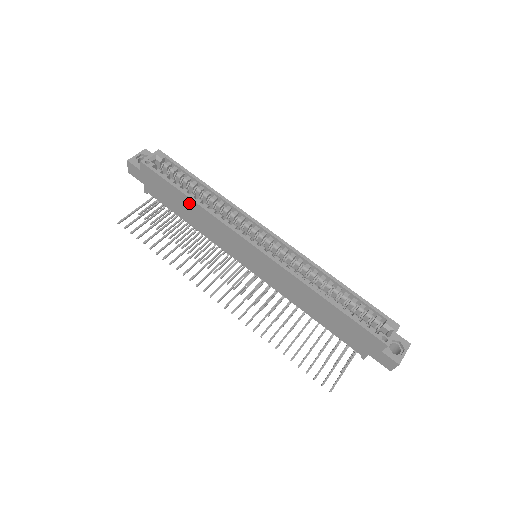
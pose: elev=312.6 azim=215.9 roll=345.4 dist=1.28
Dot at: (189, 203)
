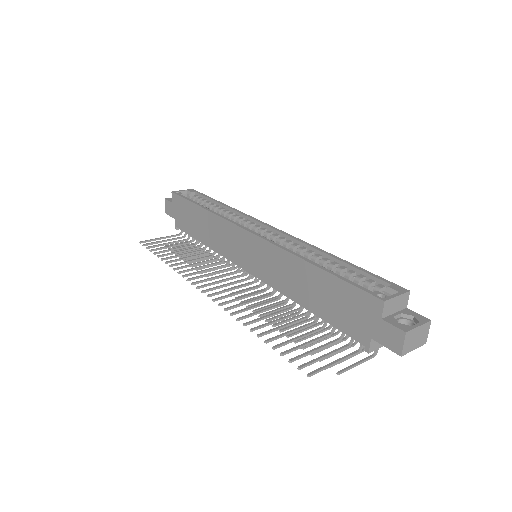
Dot at: (201, 214)
